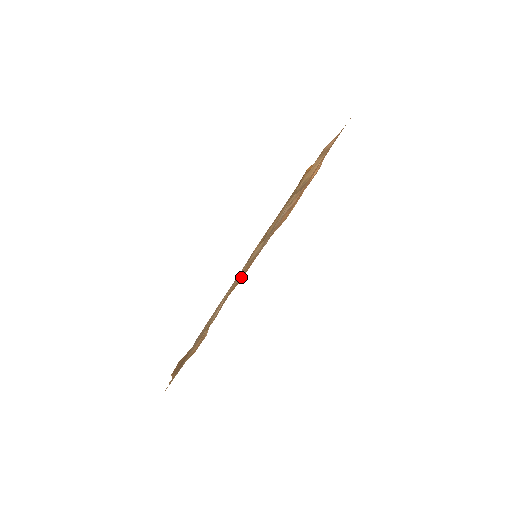
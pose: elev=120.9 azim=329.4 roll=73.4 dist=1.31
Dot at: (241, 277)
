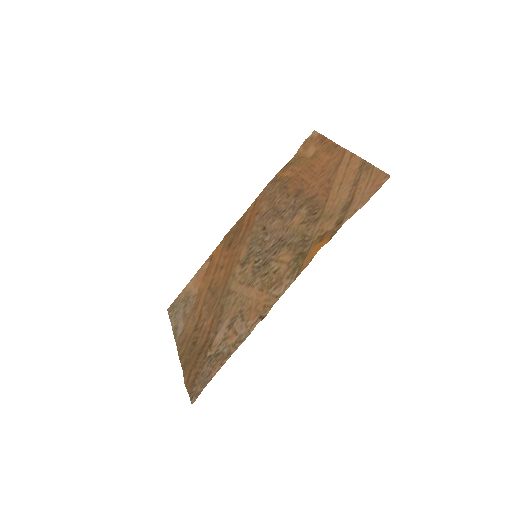
Dot at: (239, 242)
